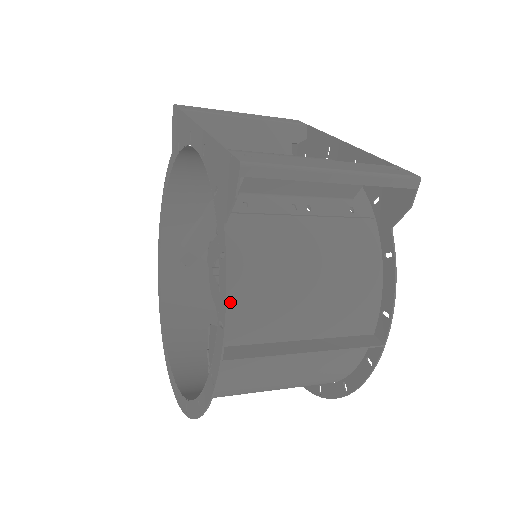
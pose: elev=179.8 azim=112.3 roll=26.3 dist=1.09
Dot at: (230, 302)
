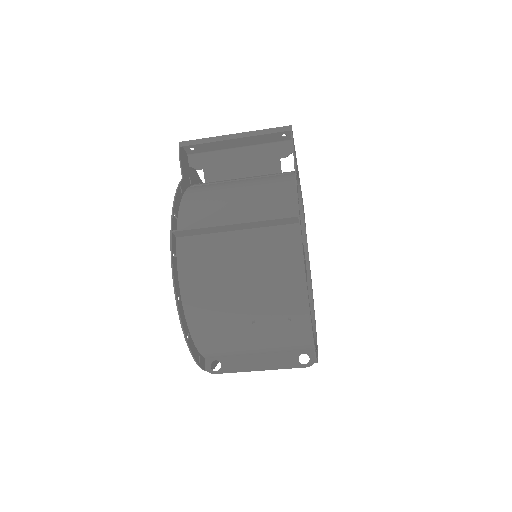
Dot at: (184, 211)
